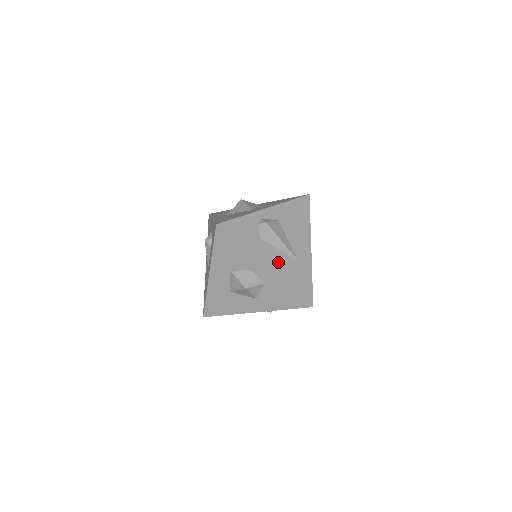
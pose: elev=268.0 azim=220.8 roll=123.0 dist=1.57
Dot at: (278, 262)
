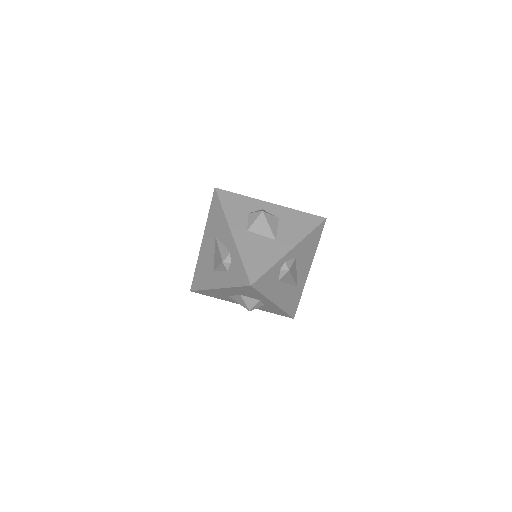
Dot at: (284, 295)
